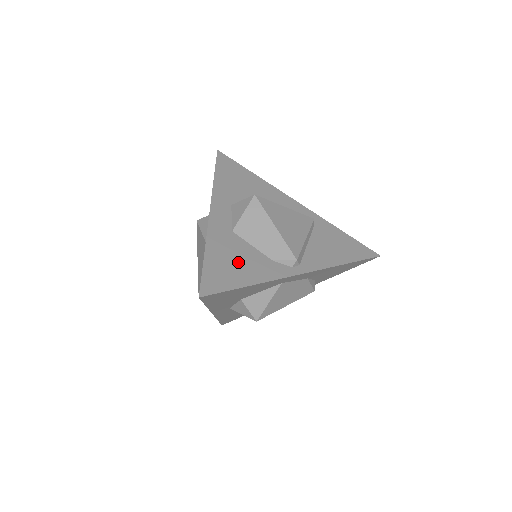
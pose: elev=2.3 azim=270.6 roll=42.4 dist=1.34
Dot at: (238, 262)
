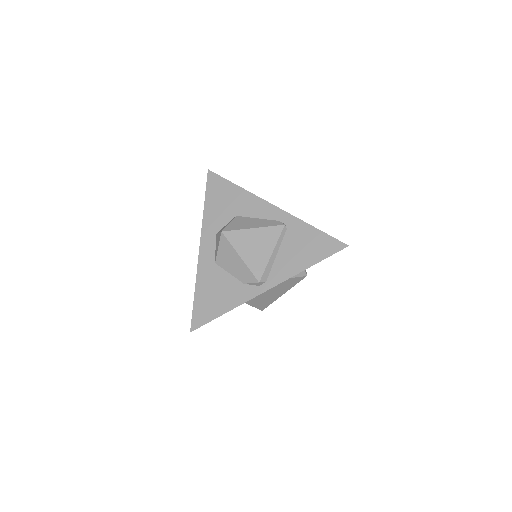
Dot at: (217, 293)
